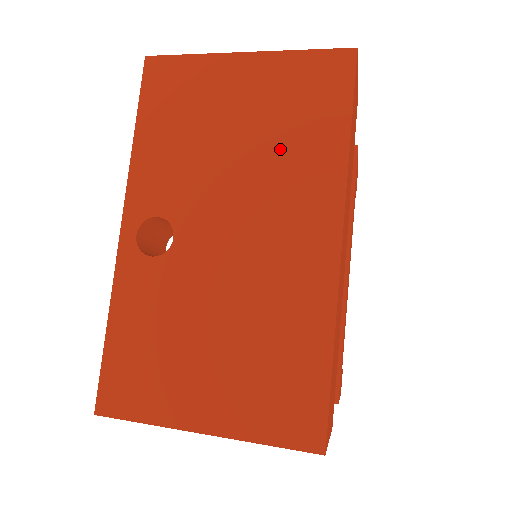
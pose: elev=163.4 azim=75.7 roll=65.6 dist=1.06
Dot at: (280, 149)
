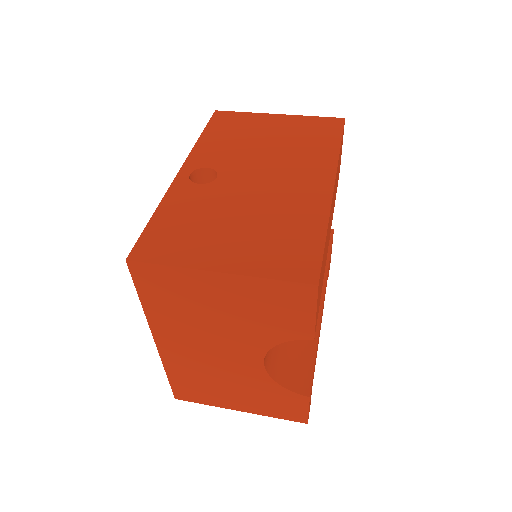
Dot at: (296, 147)
